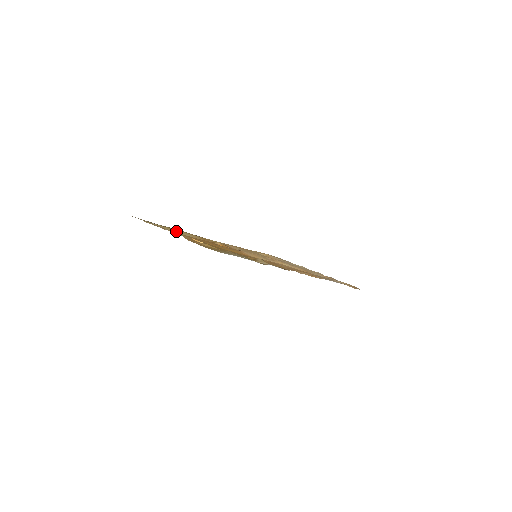
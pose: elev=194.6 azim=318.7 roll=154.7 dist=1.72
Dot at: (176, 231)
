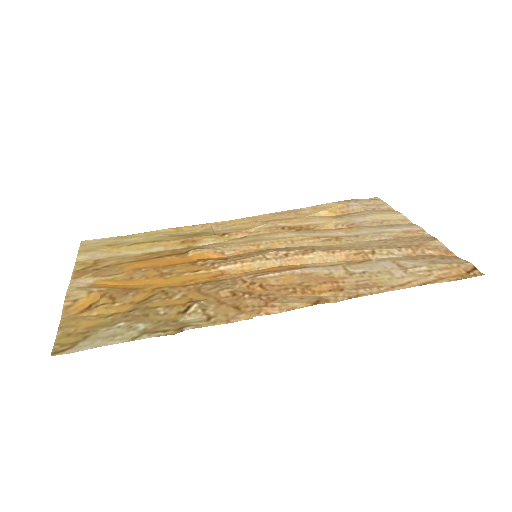
Dot at: (136, 248)
